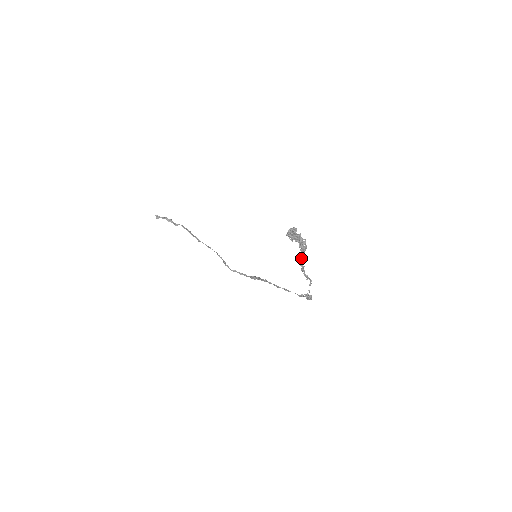
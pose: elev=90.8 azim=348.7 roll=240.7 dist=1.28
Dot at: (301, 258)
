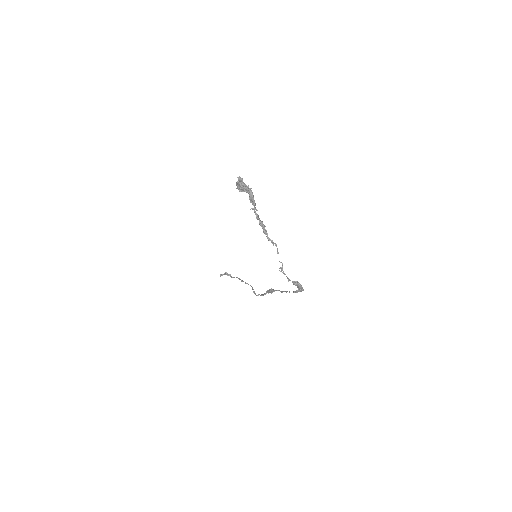
Dot at: (256, 214)
